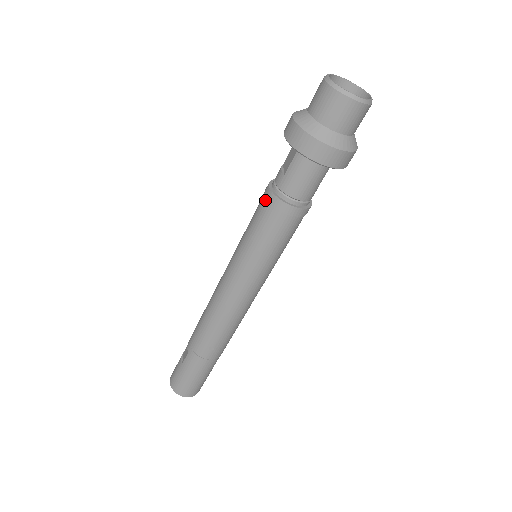
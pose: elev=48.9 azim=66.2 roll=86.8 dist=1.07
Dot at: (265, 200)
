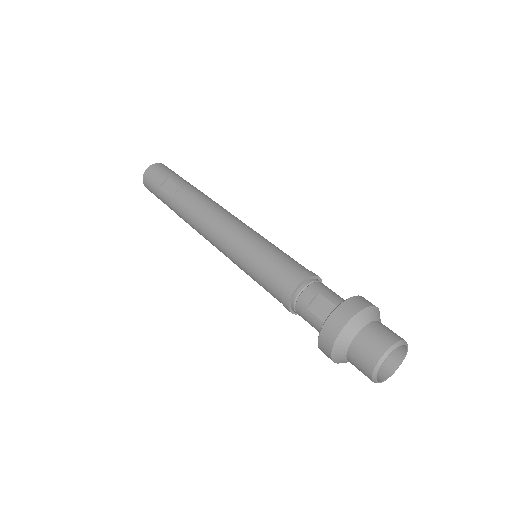
Dot at: (284, 287)
